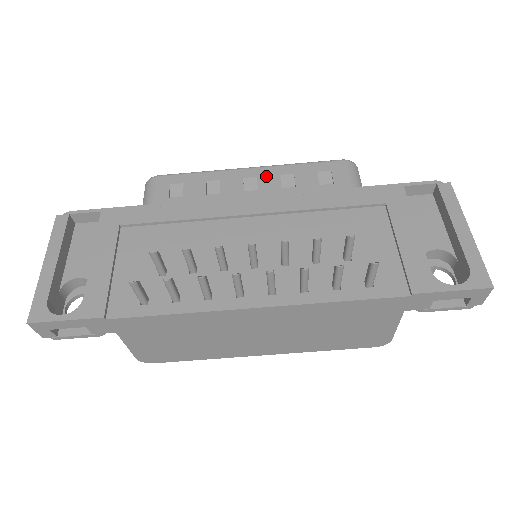
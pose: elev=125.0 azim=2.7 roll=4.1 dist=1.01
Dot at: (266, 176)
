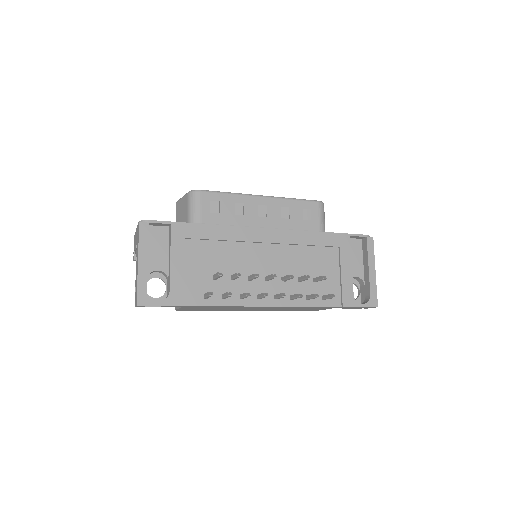
Dot at: (272, 206)
